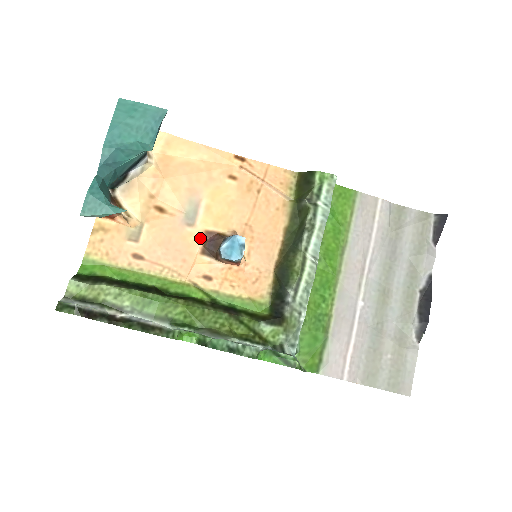
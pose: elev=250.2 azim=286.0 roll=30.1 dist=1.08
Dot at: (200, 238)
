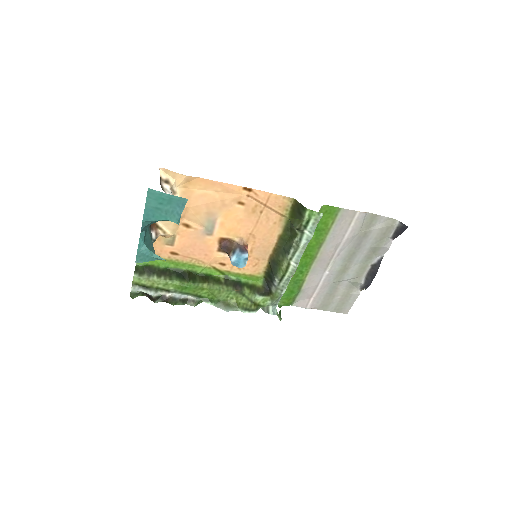
Dot at: (217, 242)
